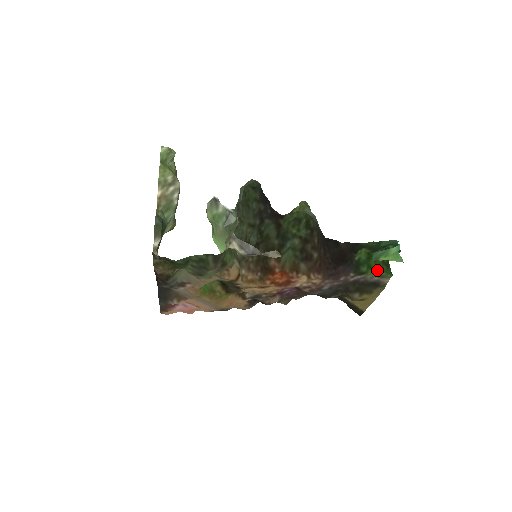
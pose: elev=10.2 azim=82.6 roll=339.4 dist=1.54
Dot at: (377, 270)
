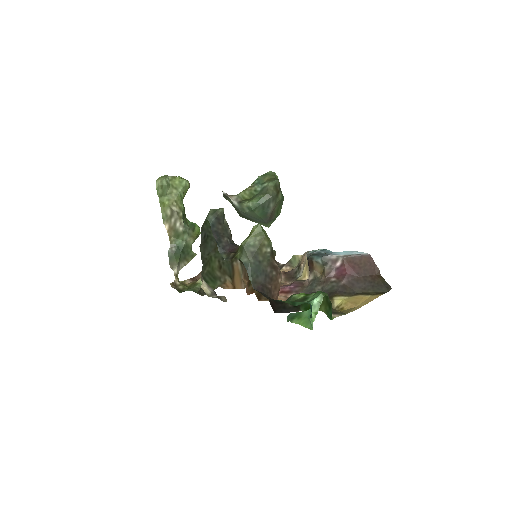
Dot at: (320, 309)
